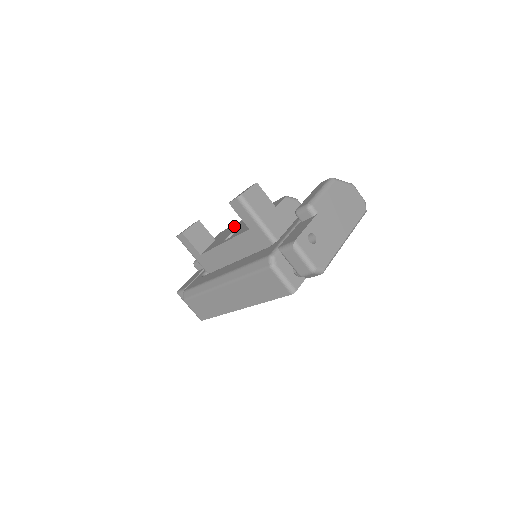
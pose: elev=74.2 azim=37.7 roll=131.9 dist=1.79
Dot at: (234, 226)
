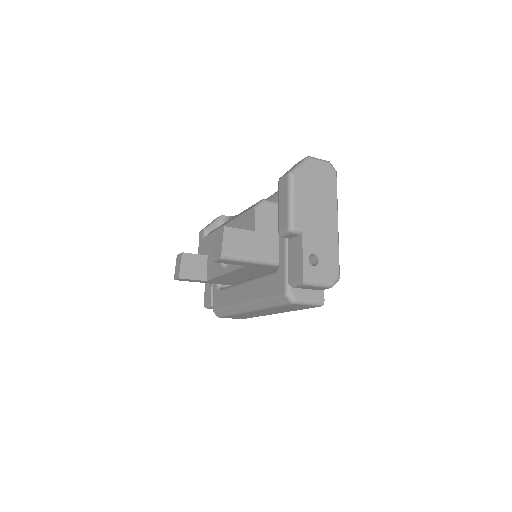
Dot at: occluded
